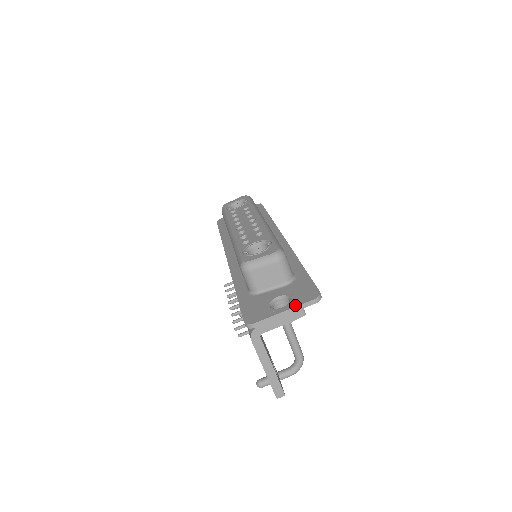
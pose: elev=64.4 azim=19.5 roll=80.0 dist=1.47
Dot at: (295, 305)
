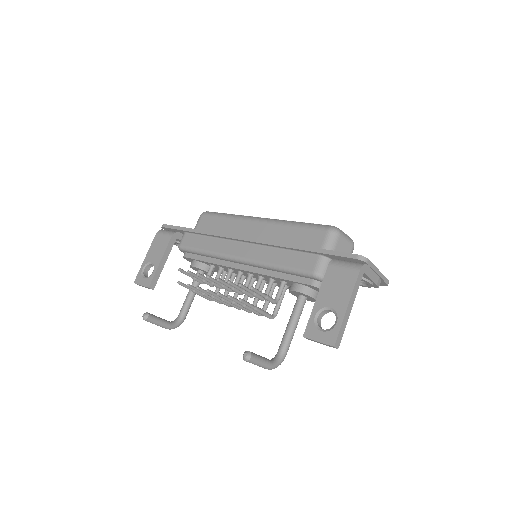
Dot at: (381, 274)
